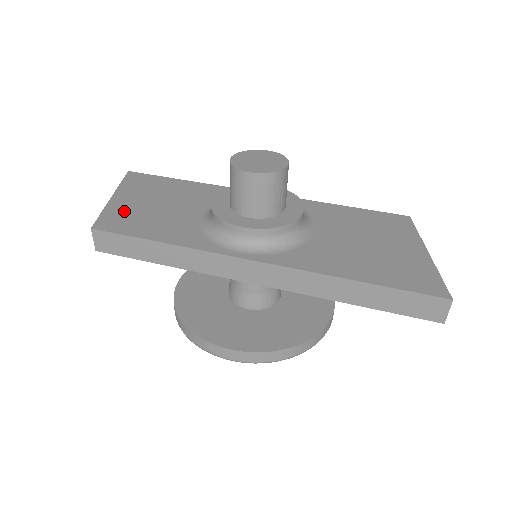
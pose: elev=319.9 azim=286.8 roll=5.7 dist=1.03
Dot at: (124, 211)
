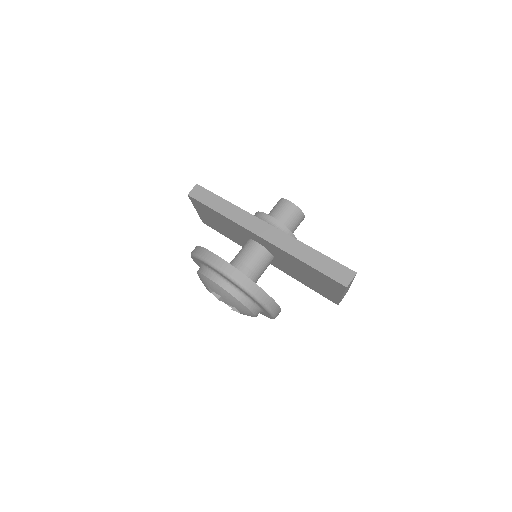
Dot at: occluded
